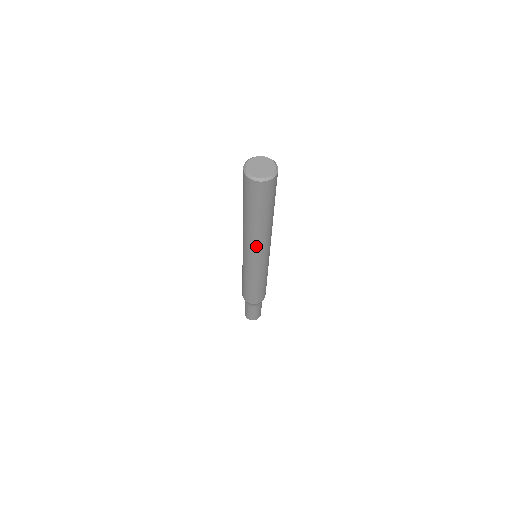
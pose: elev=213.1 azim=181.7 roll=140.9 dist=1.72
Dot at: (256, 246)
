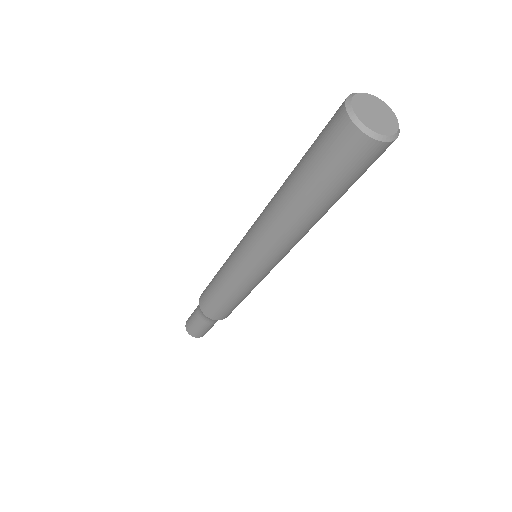
Dot at: (291, 245)
